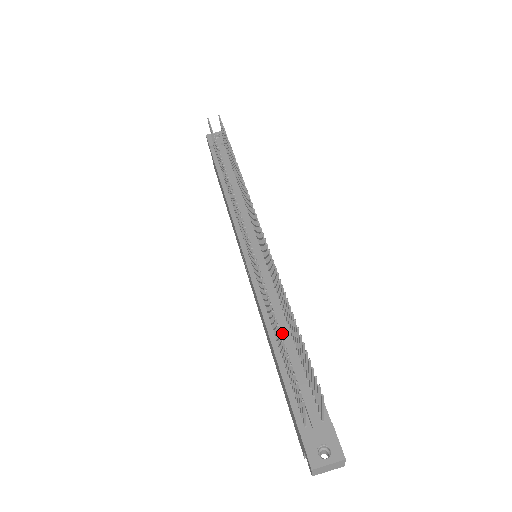
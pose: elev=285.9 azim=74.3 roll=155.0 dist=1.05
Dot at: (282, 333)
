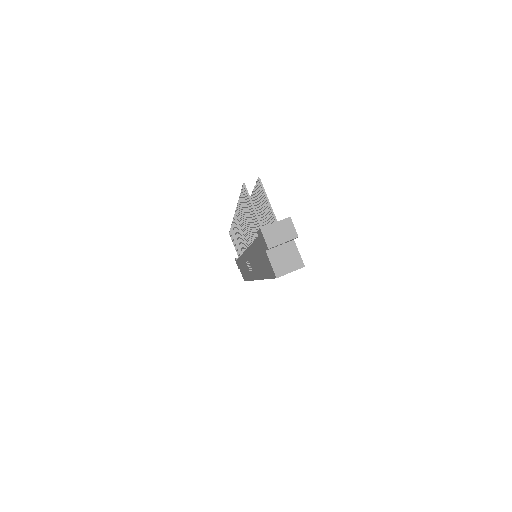
Dot at: occluded
